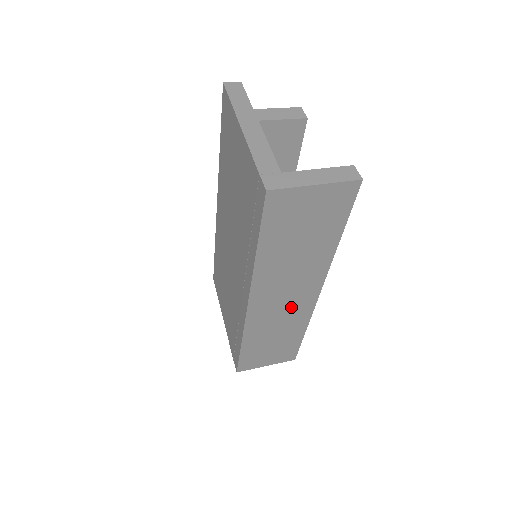
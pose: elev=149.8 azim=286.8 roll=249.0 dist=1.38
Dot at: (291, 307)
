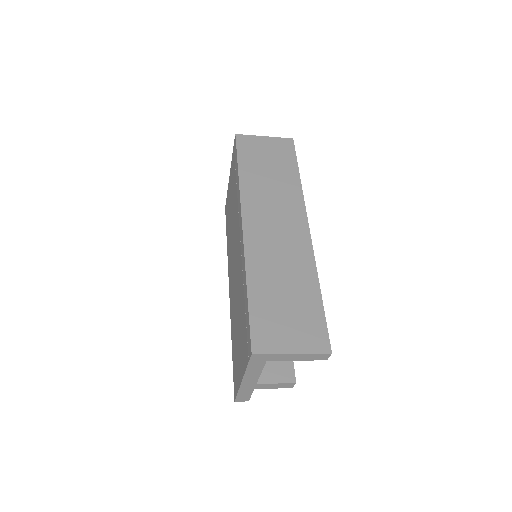
Dot at: (287, 241)
